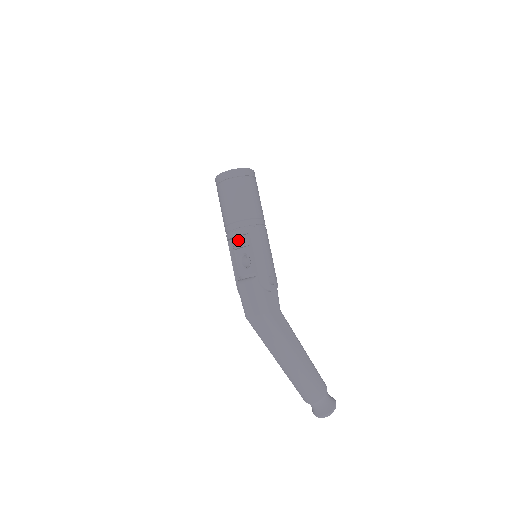
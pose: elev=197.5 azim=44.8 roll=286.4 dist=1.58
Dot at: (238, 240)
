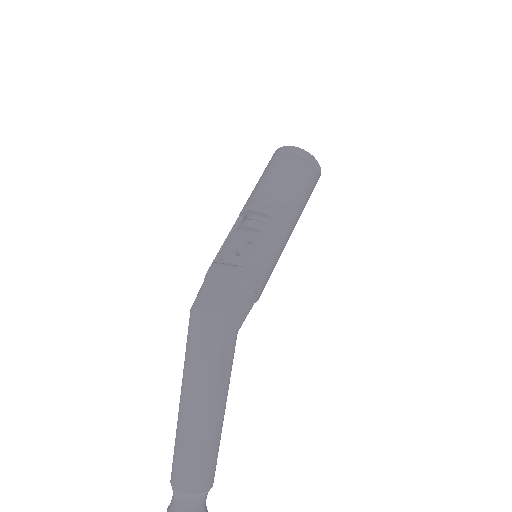
Dot at: (253, 219)
